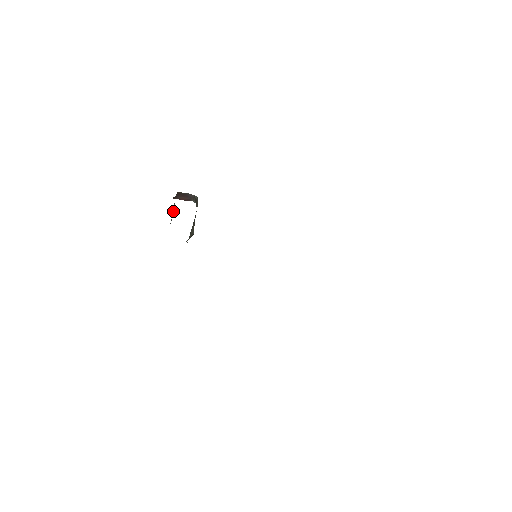
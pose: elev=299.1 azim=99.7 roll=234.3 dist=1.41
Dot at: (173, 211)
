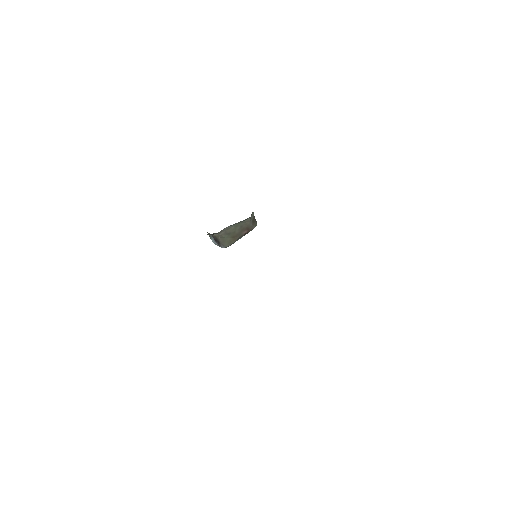
Dot at: occluded
